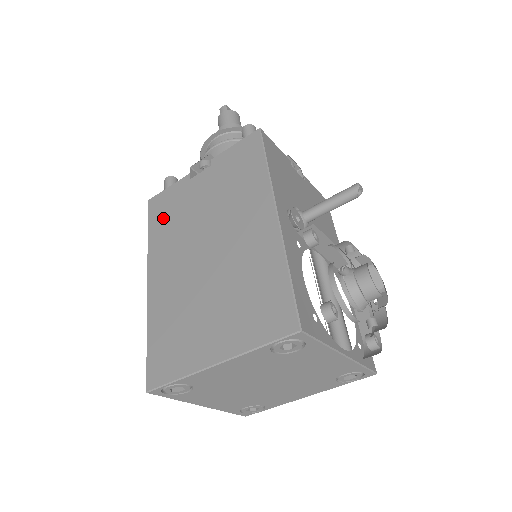
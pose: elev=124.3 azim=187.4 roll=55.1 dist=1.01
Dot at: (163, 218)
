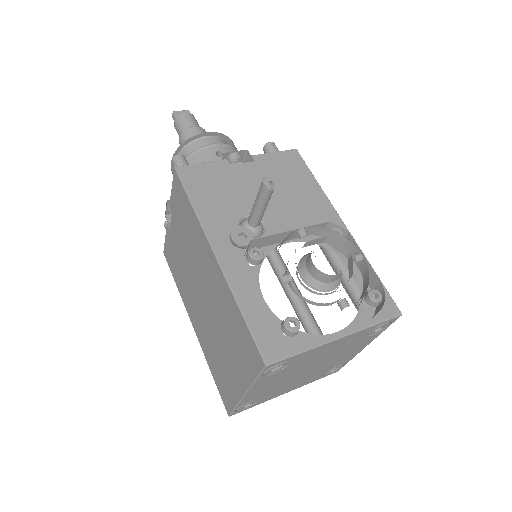
Dot at: (175, 268)
